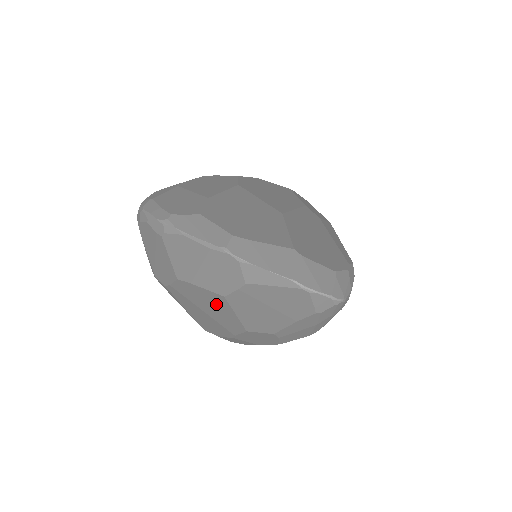
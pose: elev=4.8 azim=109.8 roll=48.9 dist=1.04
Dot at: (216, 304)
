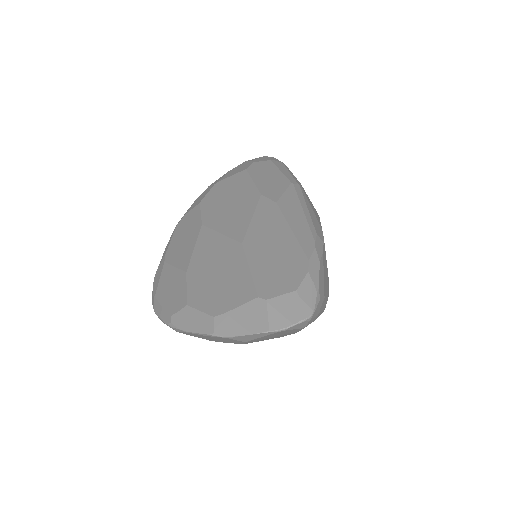
Dot at: occluded
